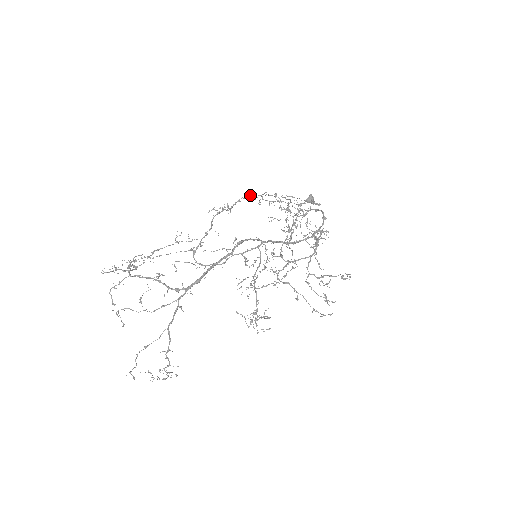
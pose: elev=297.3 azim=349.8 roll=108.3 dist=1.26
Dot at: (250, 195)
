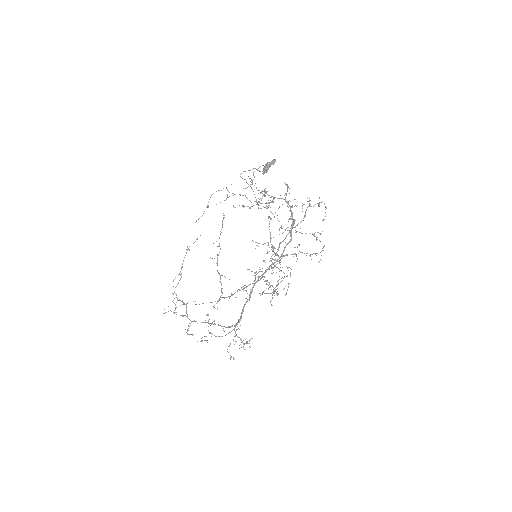
Dot at: (223, 215)
